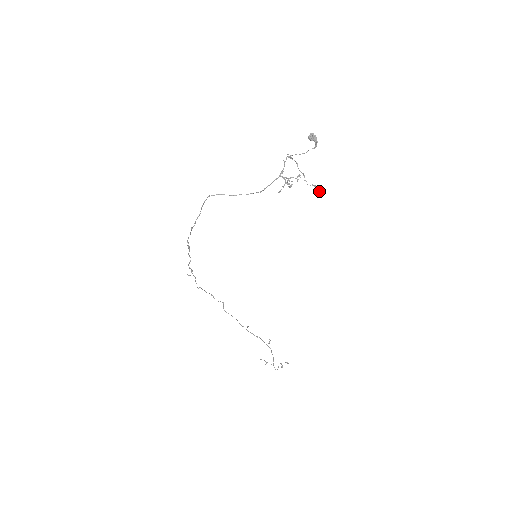
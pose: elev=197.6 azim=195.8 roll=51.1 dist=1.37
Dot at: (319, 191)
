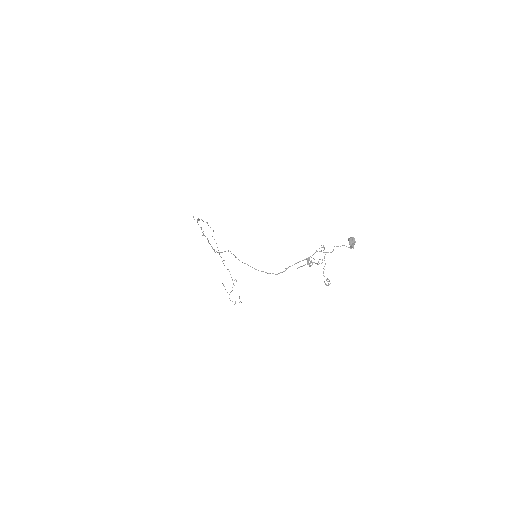
Dot at: (328, 285)
